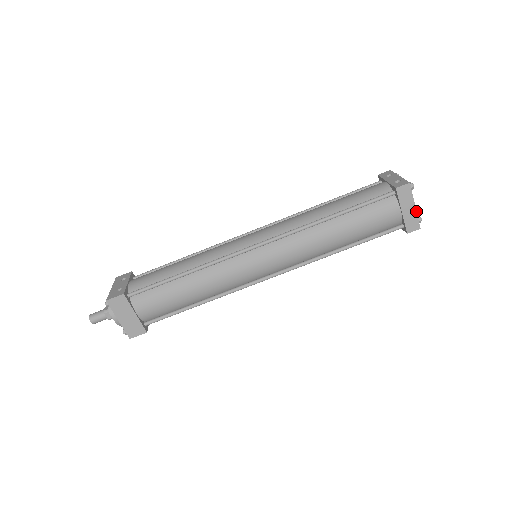
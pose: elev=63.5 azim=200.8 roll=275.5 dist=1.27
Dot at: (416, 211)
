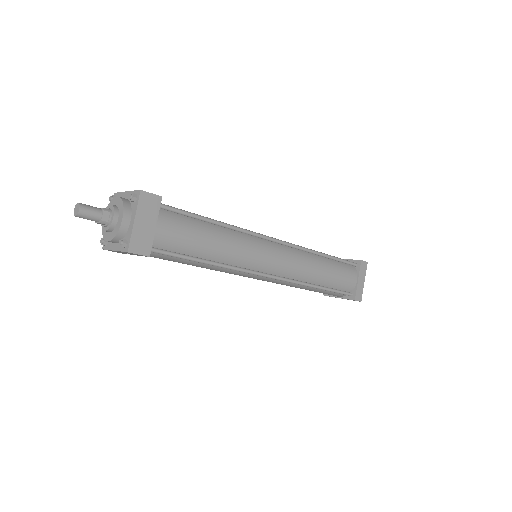
Dot at: occluded
